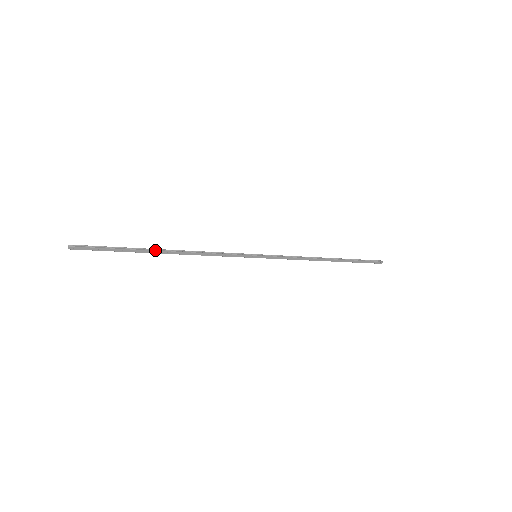
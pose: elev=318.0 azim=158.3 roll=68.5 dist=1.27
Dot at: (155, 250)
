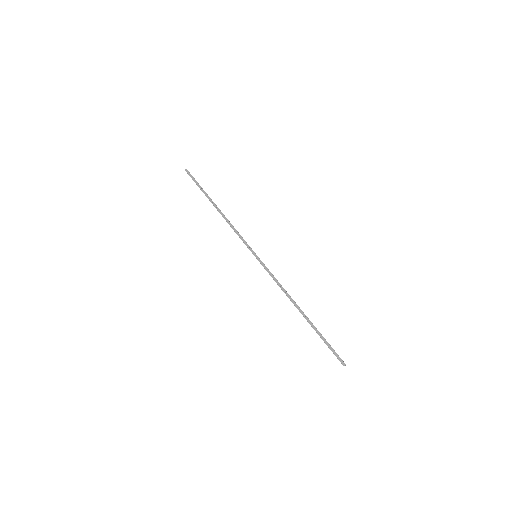
Dot at: occluded
